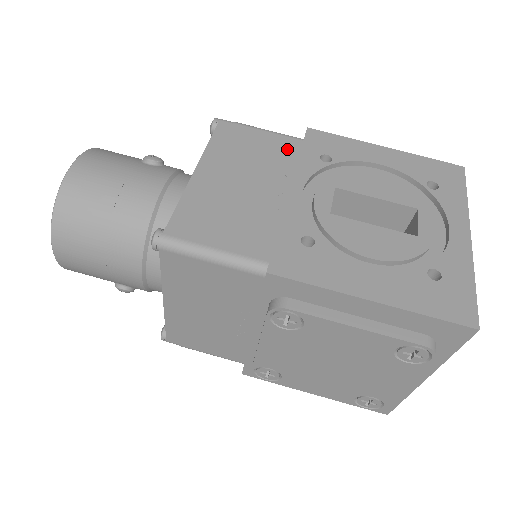
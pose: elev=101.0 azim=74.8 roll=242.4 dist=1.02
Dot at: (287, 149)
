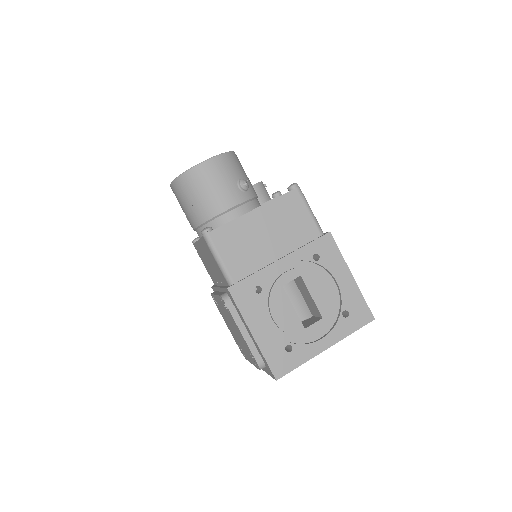
Dot at: (307, 234)
